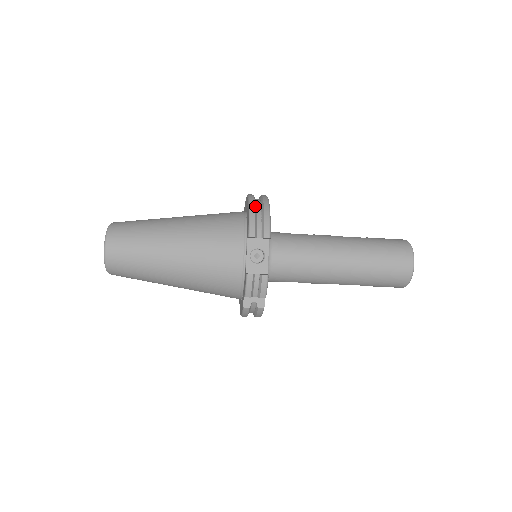
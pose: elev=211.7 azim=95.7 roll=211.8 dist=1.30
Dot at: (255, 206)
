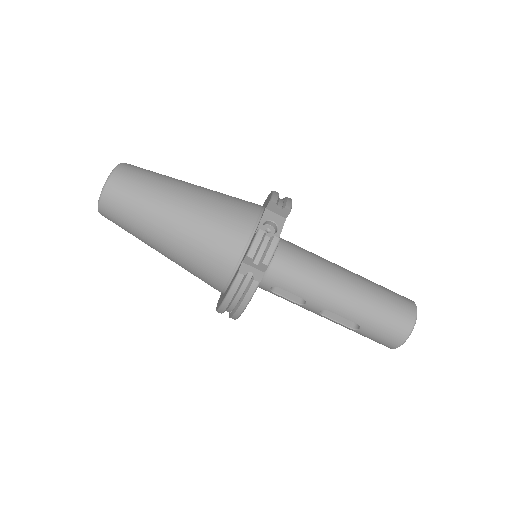
Dot at: occluded
